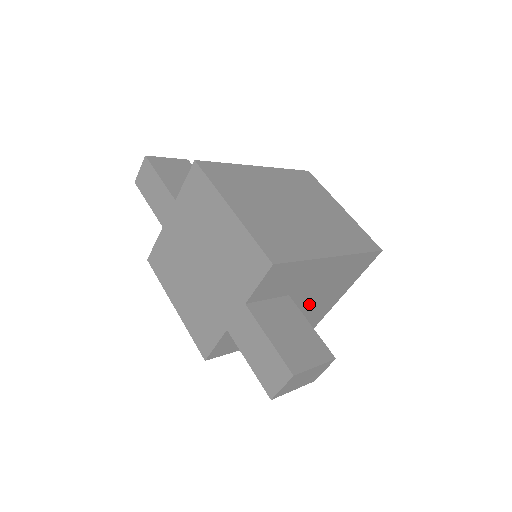
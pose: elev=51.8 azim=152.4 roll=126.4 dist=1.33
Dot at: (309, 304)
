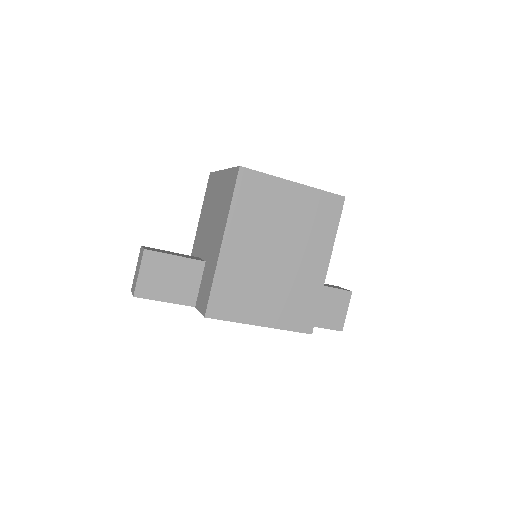
Dot at: occluded
